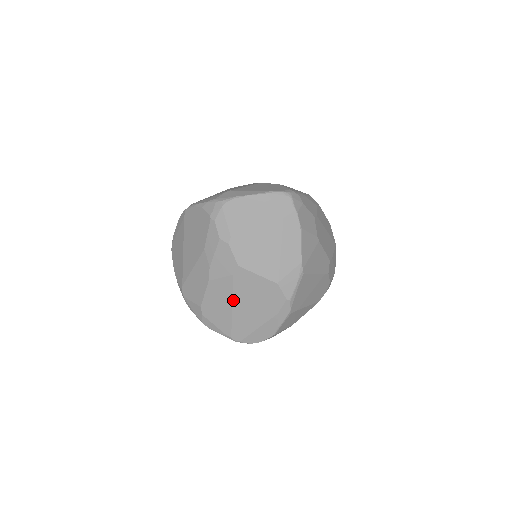
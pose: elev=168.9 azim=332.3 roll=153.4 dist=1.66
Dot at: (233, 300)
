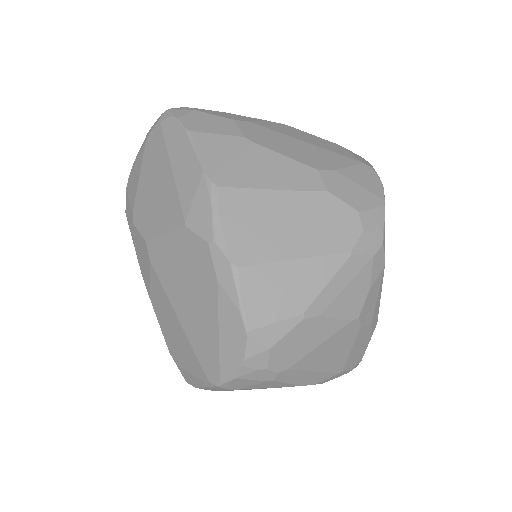
Dot at: (172, 304)
